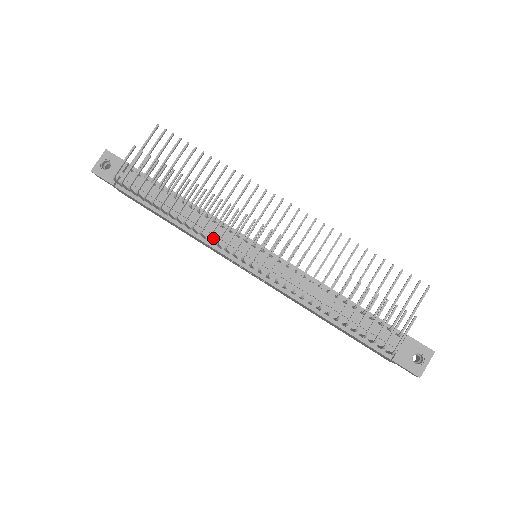
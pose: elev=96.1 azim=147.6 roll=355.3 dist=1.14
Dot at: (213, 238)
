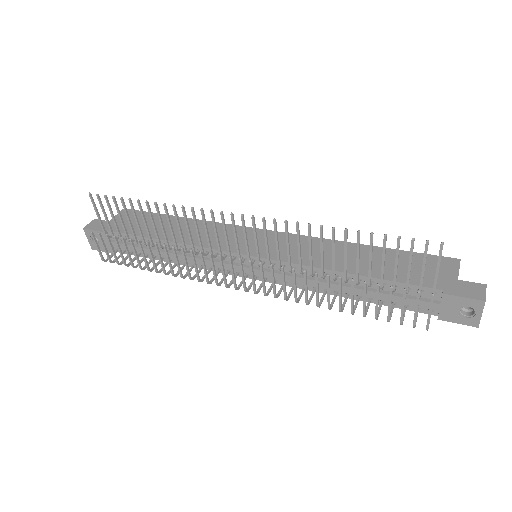
Dot at: (209, 264)
